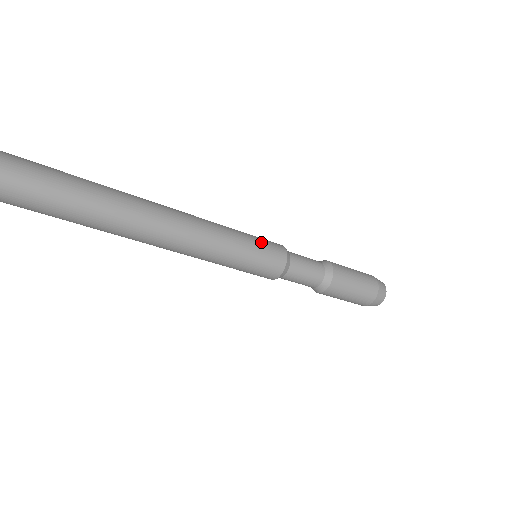
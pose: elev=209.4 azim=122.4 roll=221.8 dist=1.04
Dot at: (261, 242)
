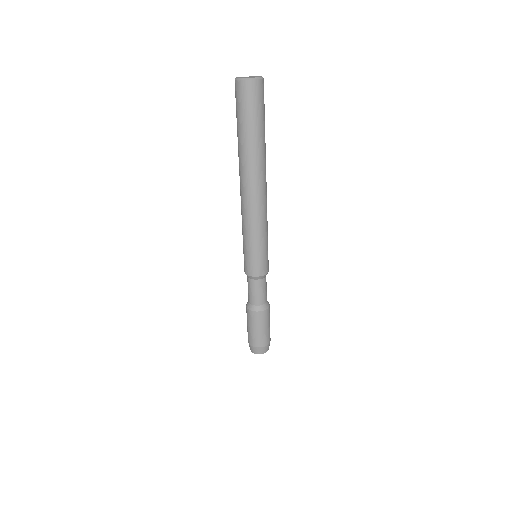
Dot at: occluded
